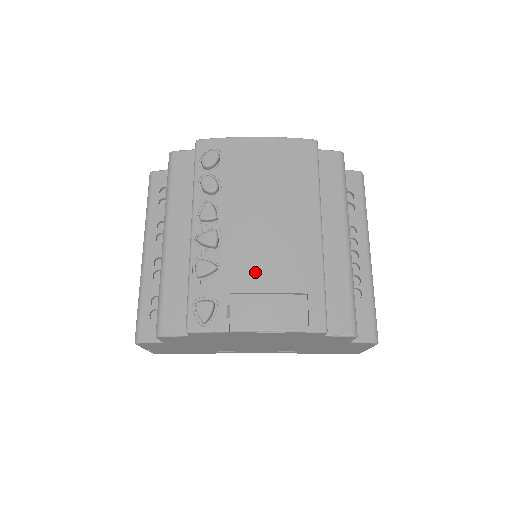
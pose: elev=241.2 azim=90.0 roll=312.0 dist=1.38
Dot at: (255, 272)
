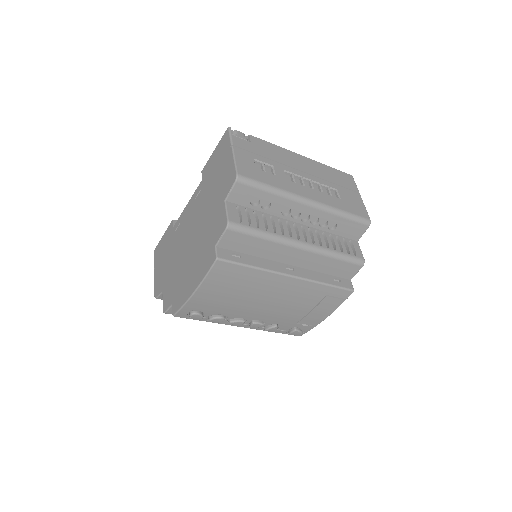
Dot at: (294, 314)
